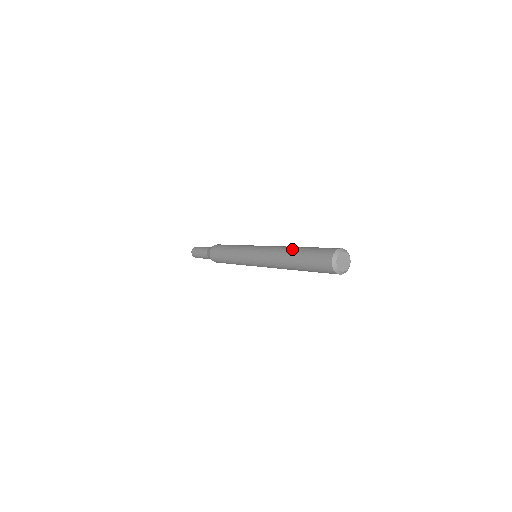
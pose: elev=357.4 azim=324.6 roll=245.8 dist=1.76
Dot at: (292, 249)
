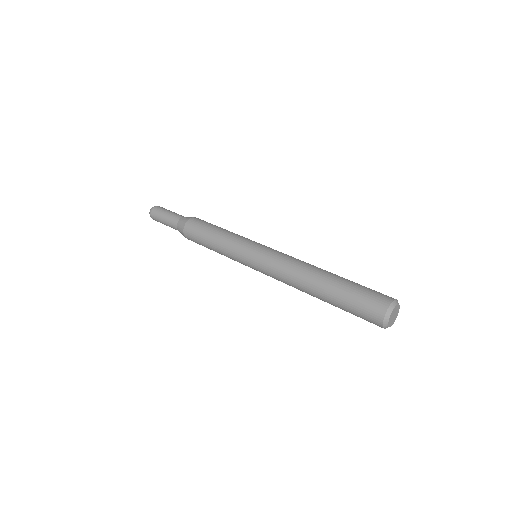
Dot at: (324, 272)
